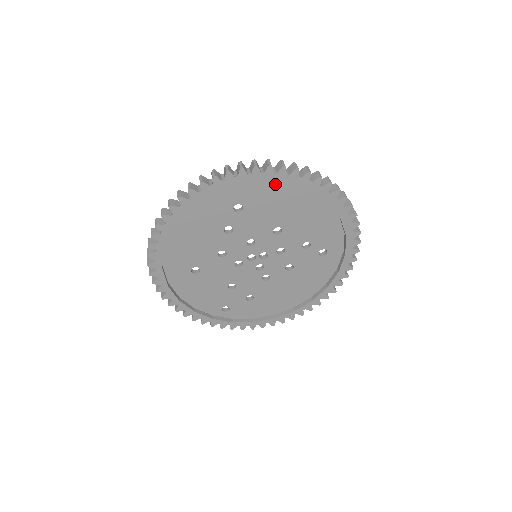
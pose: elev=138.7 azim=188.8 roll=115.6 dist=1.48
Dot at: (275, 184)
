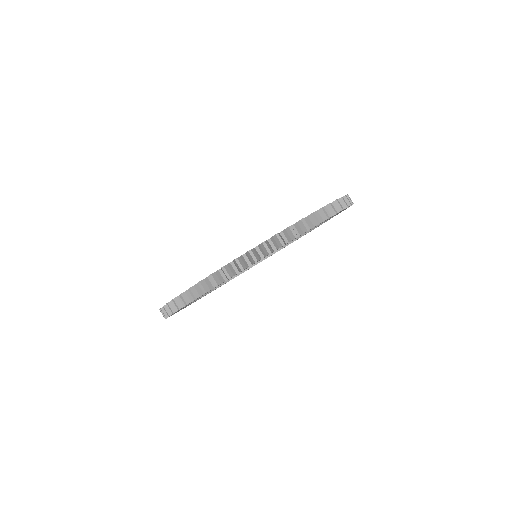
Dot at: occluded
